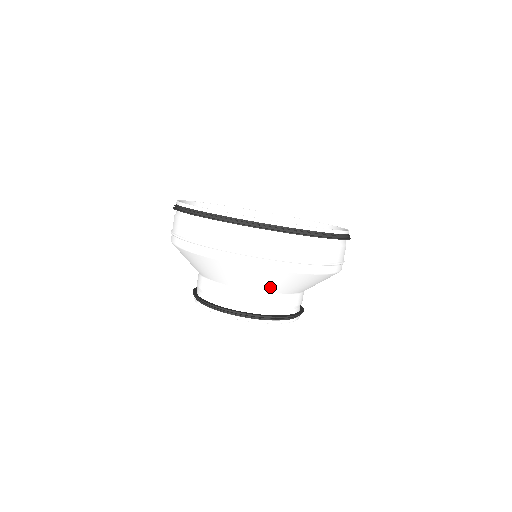
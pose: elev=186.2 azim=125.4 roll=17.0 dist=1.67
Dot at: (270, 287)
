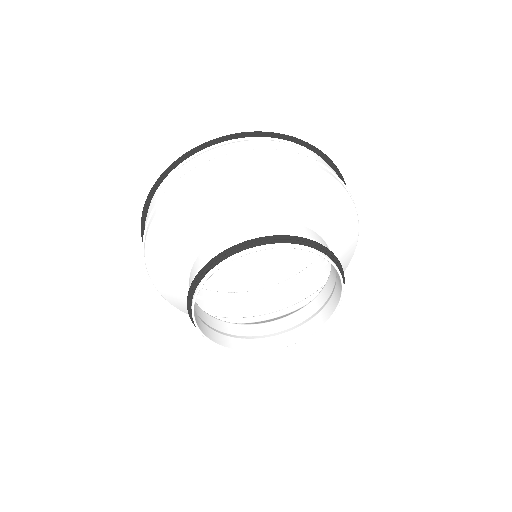
Dot at: (334, 233)
